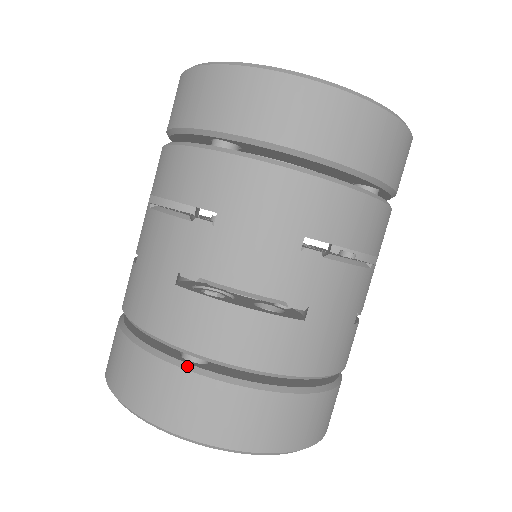
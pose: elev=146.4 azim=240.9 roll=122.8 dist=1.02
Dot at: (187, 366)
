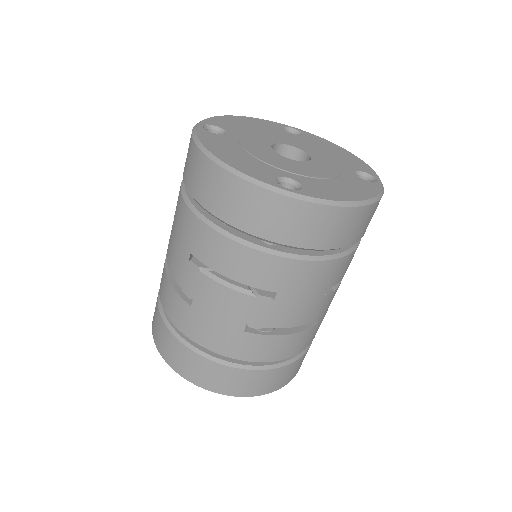
Dot at: (159, 299)
